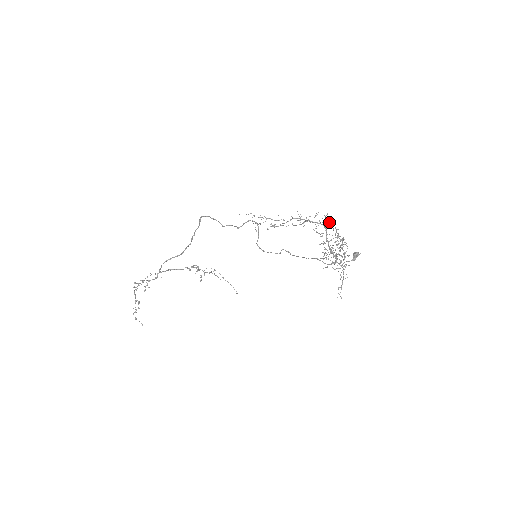
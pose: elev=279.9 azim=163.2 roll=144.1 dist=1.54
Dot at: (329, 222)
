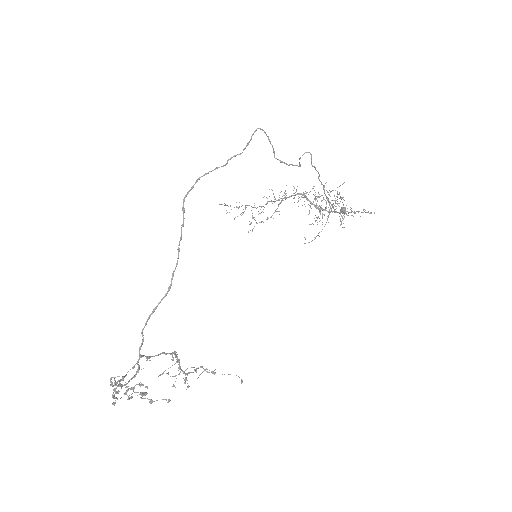
Dot at: occluded
